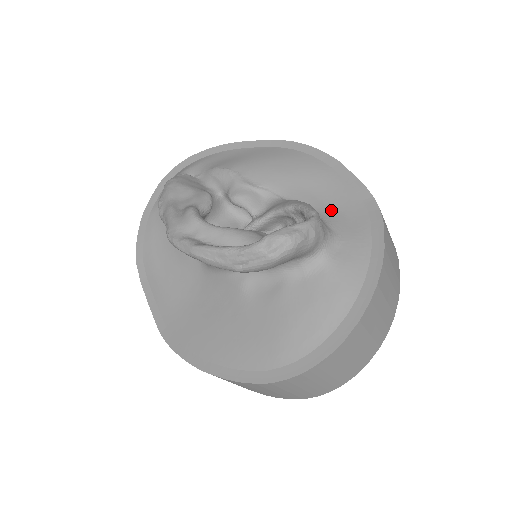
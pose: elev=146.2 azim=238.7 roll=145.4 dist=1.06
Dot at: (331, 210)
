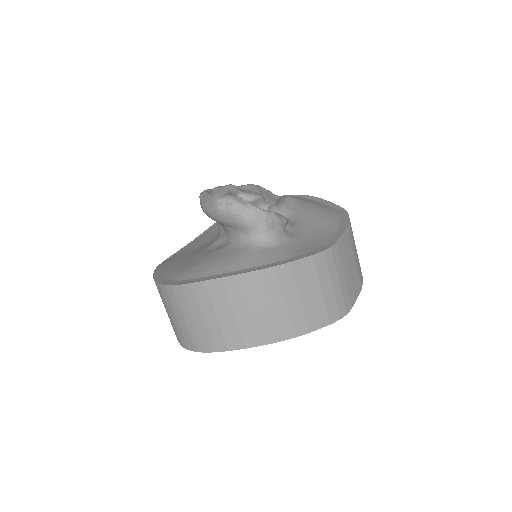
Dot at: (302, 239)
